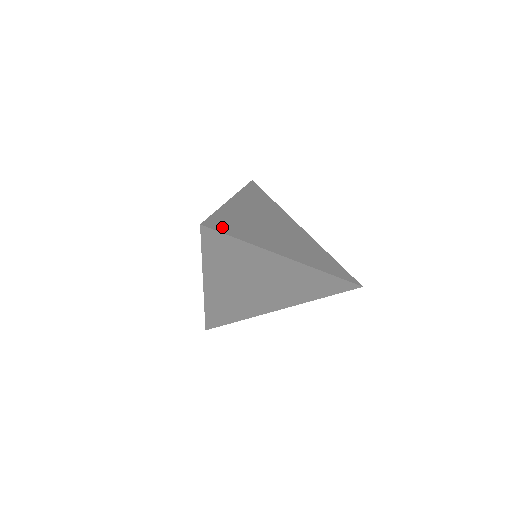
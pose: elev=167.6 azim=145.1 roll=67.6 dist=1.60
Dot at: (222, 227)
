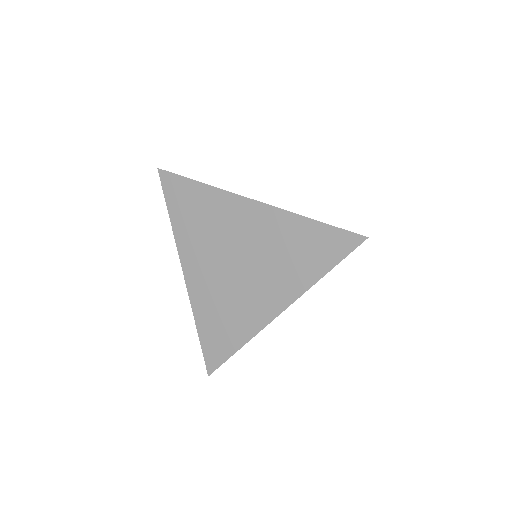
Dot at: occluded
